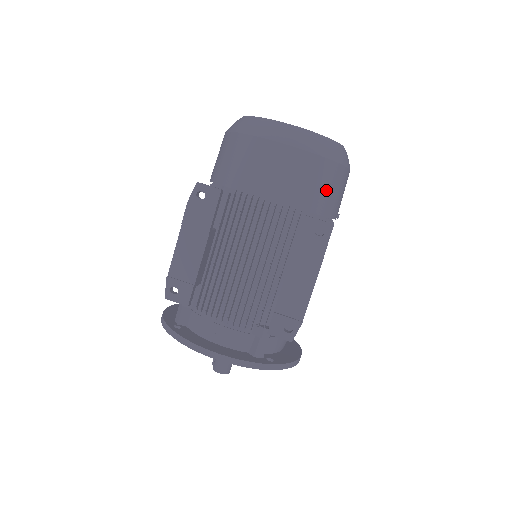
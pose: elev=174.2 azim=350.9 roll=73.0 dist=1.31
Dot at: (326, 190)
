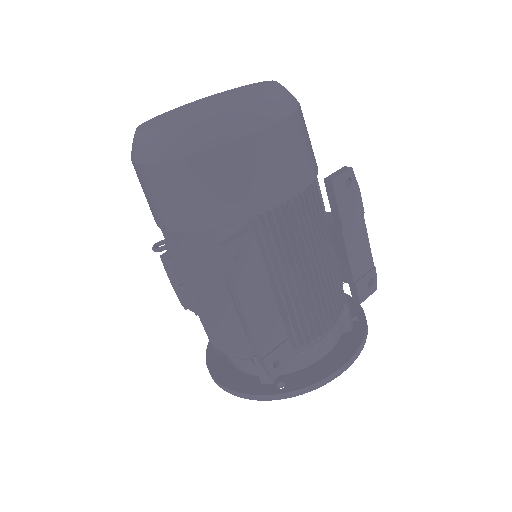
Dot at: (309, 139)
